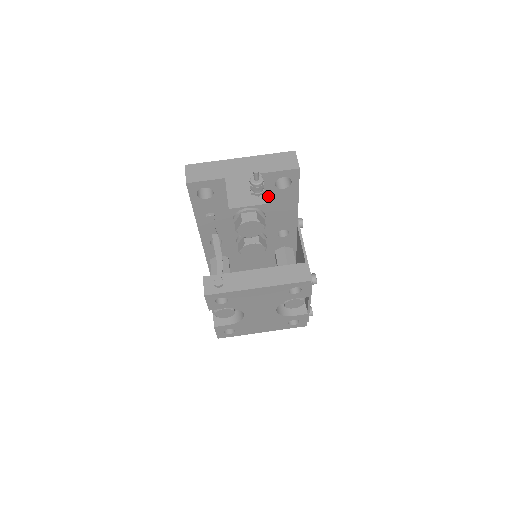
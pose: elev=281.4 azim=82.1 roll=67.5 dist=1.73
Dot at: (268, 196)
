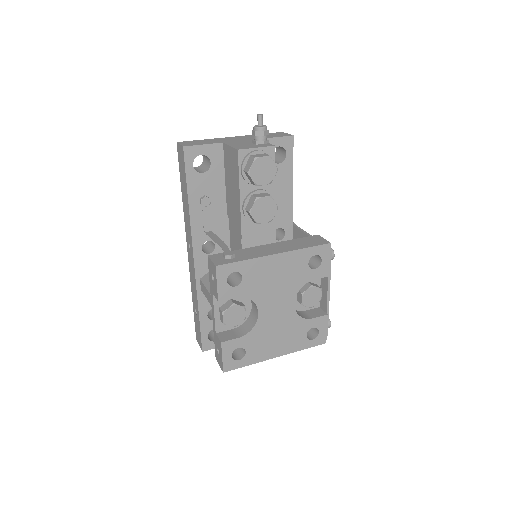
Dot at: occluded
